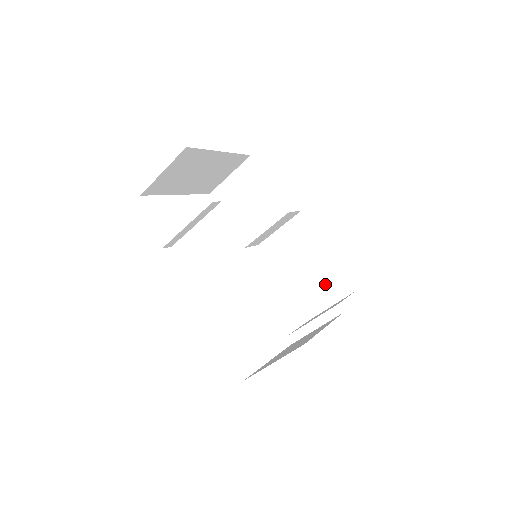
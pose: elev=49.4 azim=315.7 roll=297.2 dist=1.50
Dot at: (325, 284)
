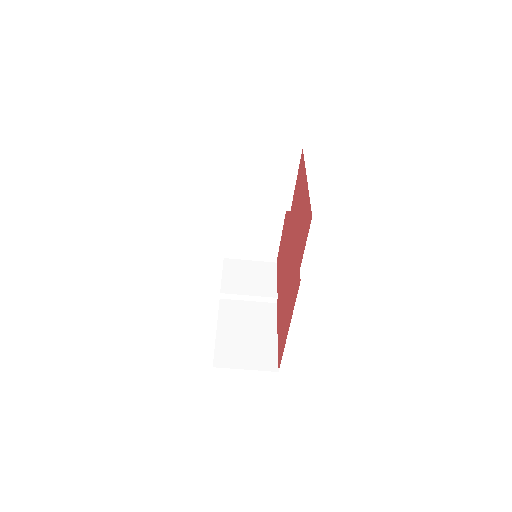
Dot at: (259, 247)
